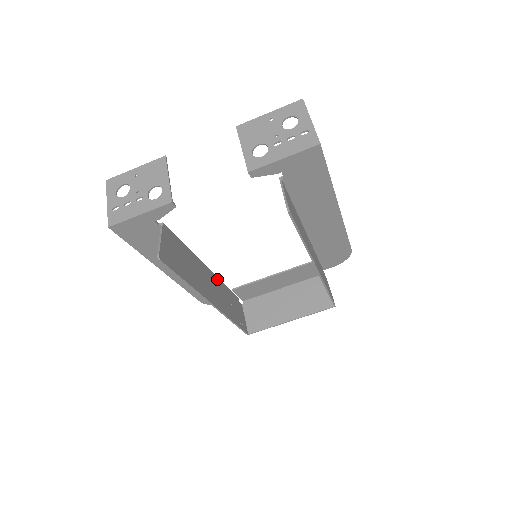
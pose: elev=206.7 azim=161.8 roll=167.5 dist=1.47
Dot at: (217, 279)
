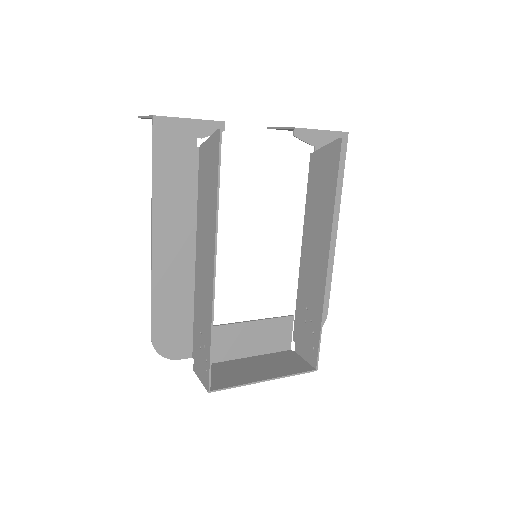
Dot at: (197, 287)
